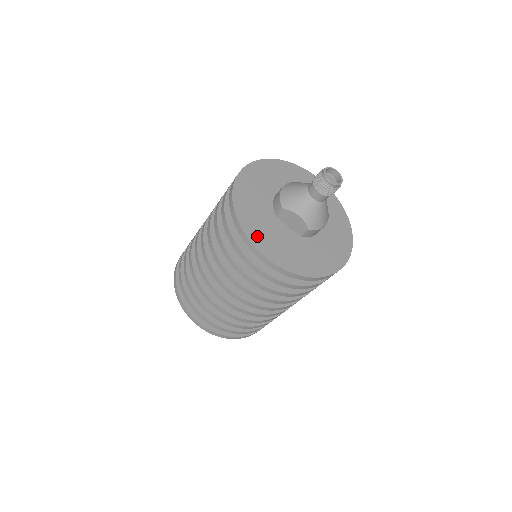
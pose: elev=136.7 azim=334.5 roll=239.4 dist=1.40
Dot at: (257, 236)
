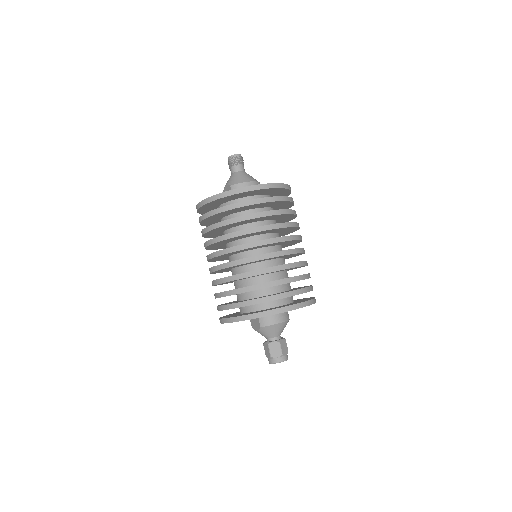
Dot at: occluded
